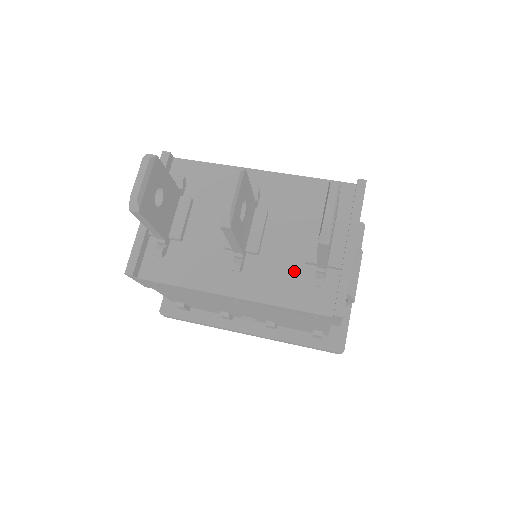
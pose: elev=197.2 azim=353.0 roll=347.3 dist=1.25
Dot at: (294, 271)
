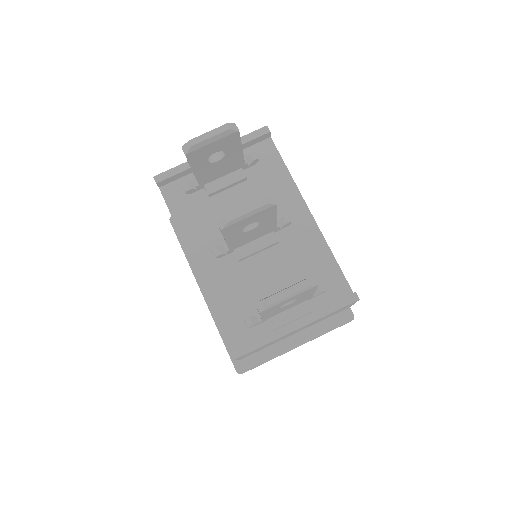
Dot at: (247, 297)
